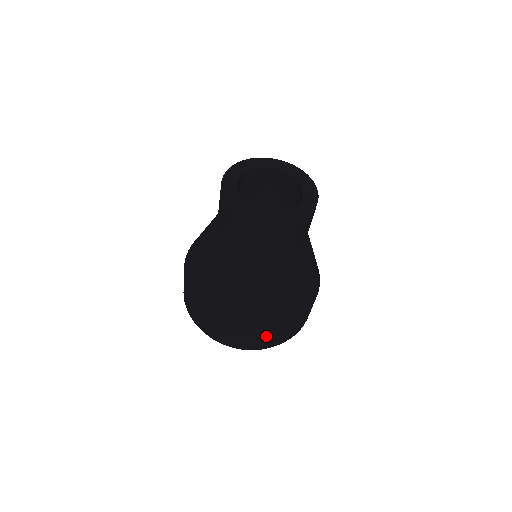
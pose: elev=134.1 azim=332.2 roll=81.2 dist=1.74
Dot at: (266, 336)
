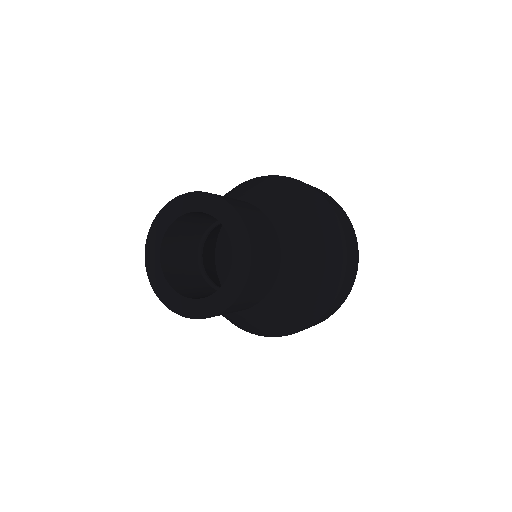
Dot at: (328, 314)
